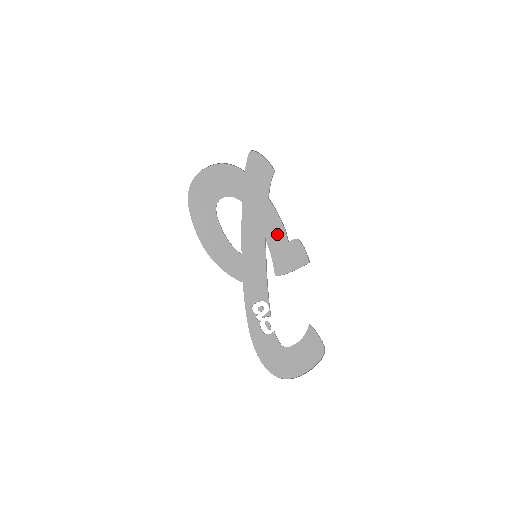
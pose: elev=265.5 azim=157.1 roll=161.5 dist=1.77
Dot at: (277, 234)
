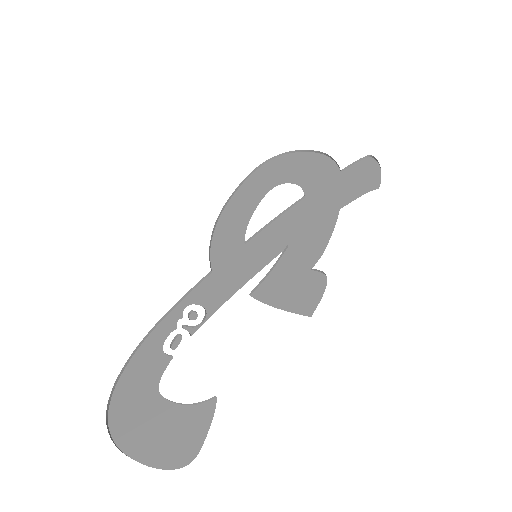
Dot at: (307, 252)
